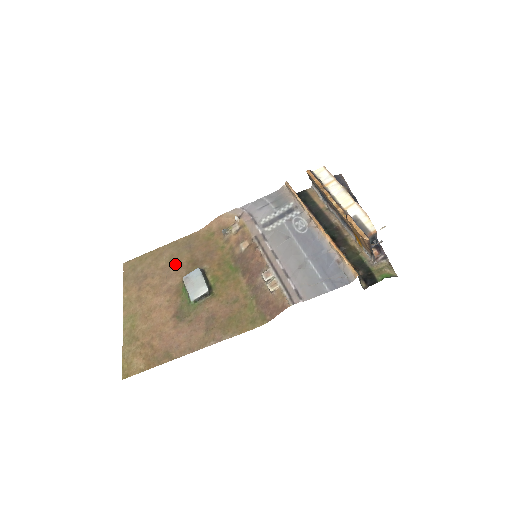
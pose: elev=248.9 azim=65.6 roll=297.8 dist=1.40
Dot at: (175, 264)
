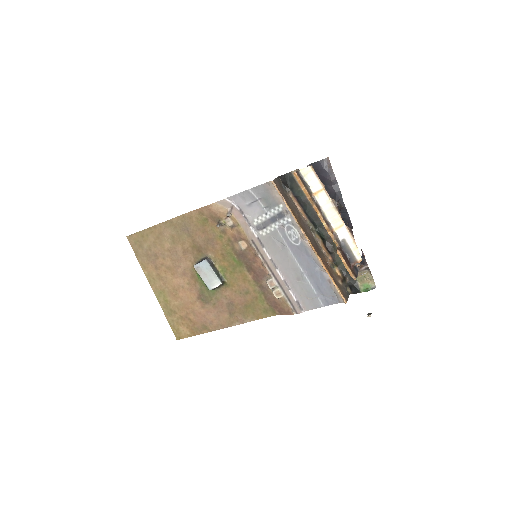
Dot at: (180, 248)
